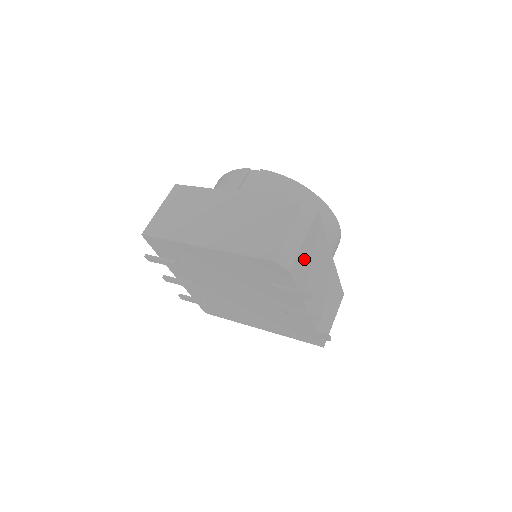
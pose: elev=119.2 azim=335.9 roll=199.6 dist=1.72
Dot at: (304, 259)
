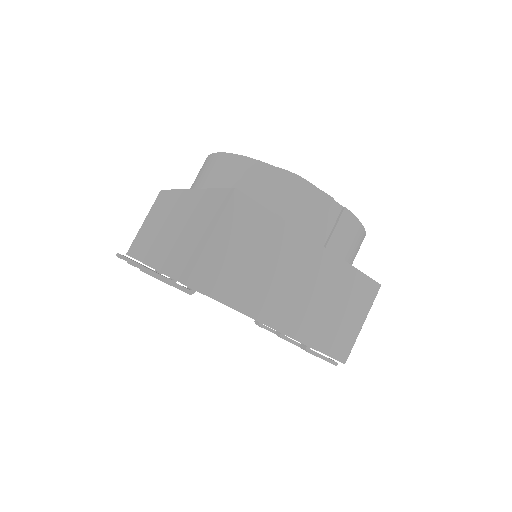
Dot at: occluded
